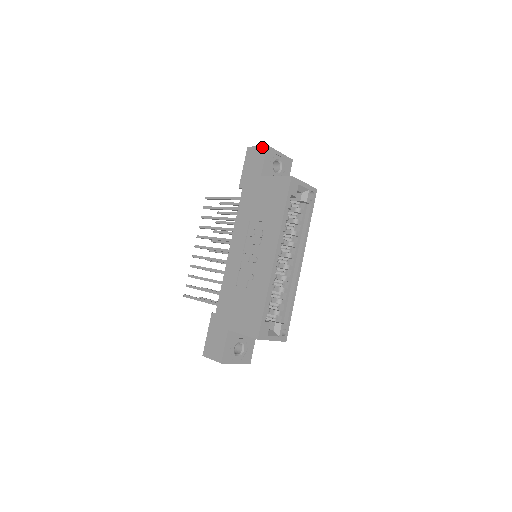
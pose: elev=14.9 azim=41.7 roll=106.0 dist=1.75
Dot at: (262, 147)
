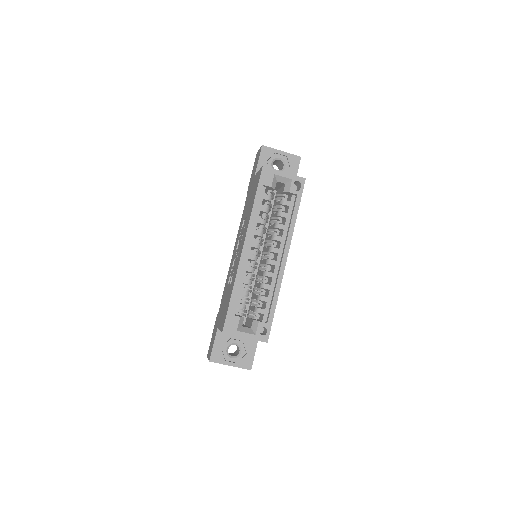
Dot at: (260, 148)
